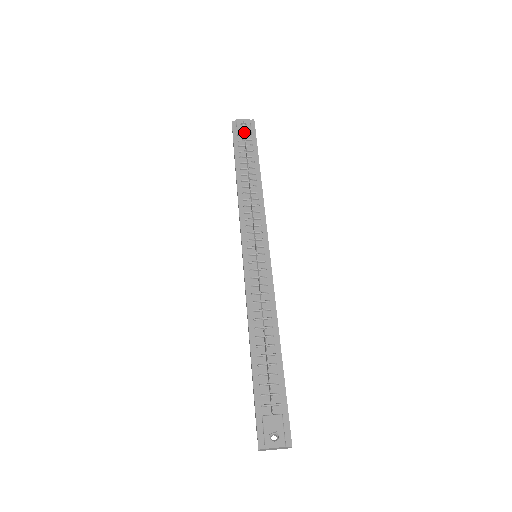
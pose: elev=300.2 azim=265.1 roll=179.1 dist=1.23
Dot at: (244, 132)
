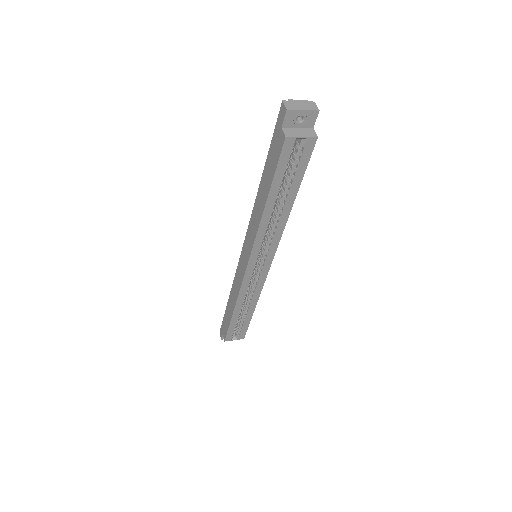
Dot at: occluded
